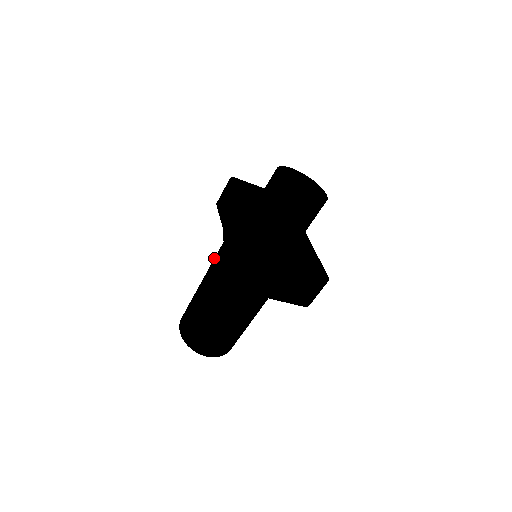
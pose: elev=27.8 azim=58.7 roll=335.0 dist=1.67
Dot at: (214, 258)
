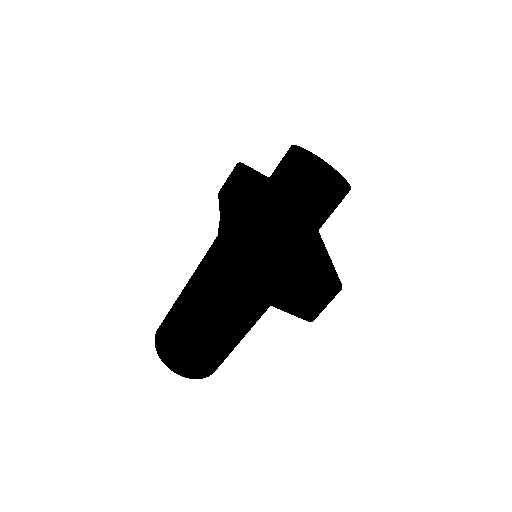
Dot at: occluded
